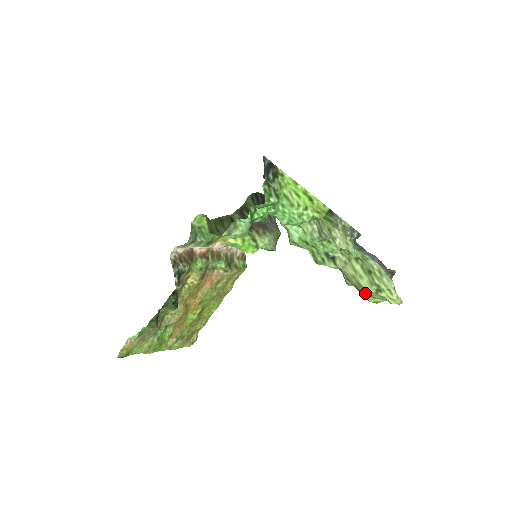
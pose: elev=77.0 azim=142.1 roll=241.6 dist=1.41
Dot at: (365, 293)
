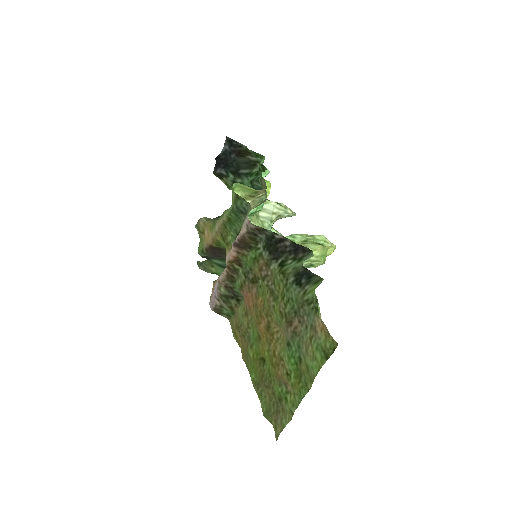
Dot at: (317, 256)
